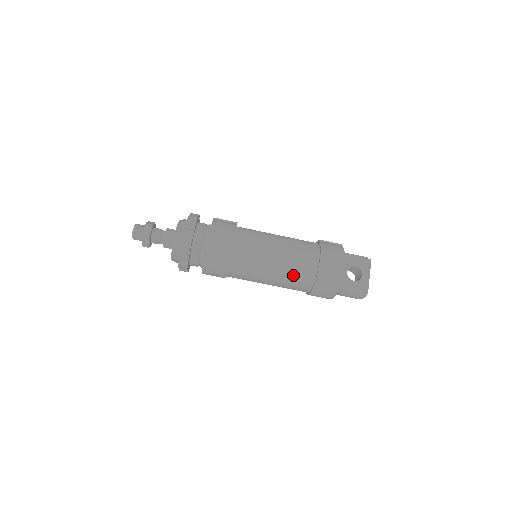
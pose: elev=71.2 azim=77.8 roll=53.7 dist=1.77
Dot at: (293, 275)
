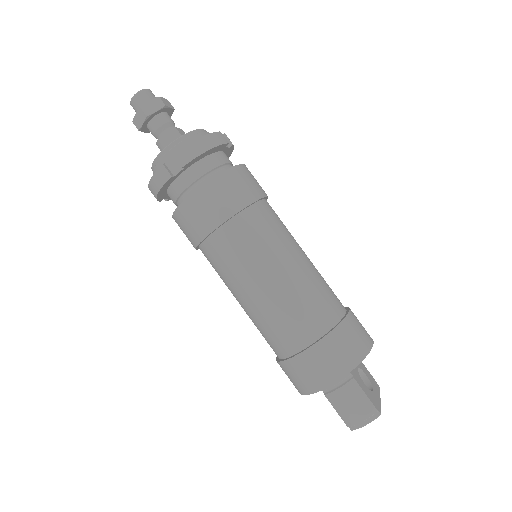
Dot at: (312, 294)
